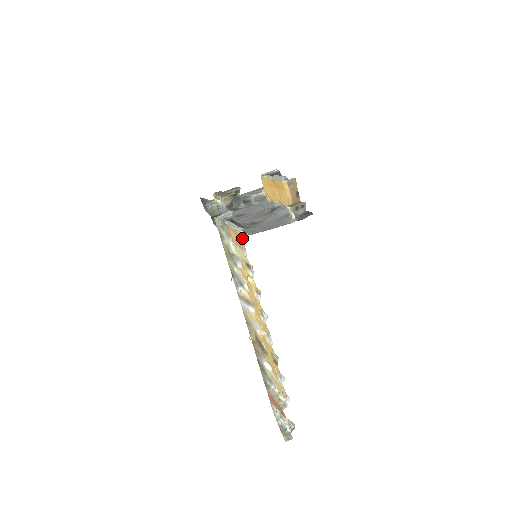
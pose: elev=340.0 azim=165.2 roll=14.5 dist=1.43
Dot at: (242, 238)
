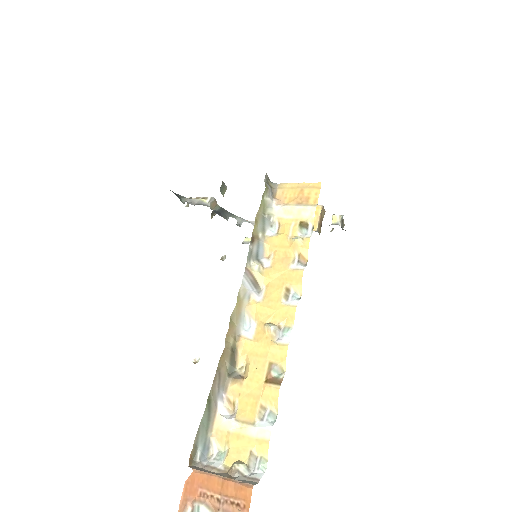
Dot at: (318, 190)
